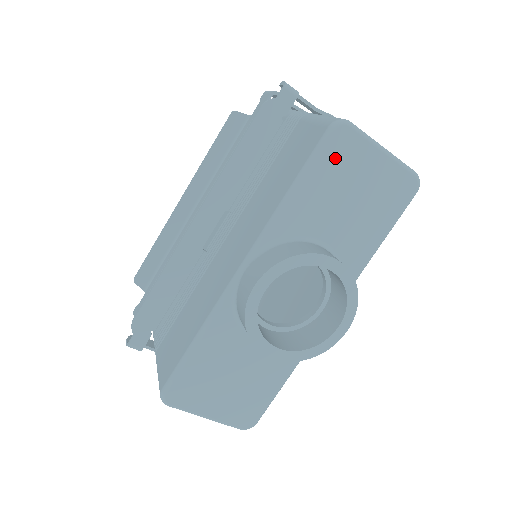
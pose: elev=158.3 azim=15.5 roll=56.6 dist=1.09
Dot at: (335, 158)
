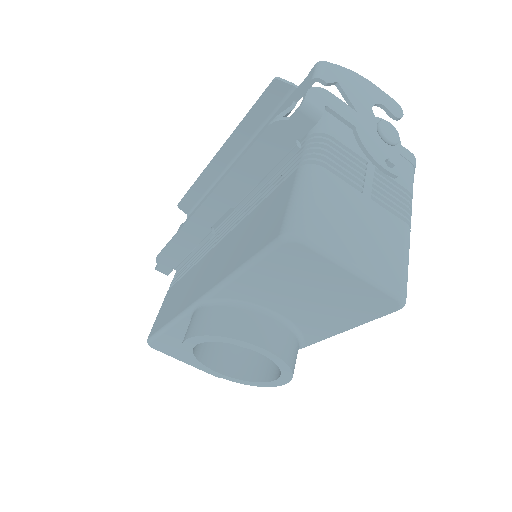
Dot at: (286, 264)
